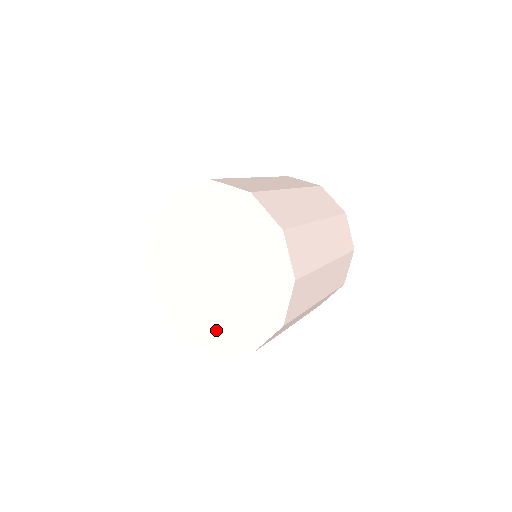
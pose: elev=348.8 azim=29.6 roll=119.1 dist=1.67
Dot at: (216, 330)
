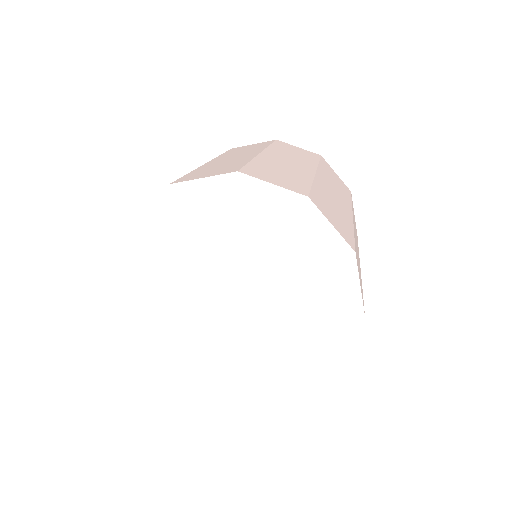
Dot at: (233, 374)
